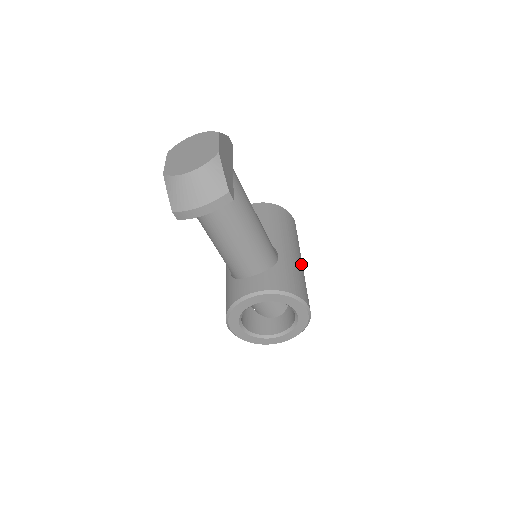
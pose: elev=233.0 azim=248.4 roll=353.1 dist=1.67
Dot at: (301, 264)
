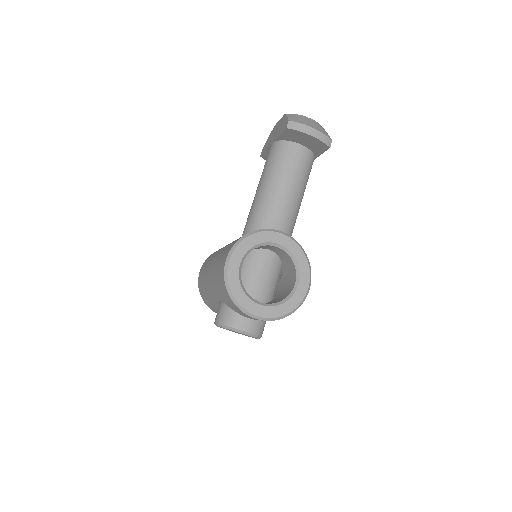
Dot at: occluded
